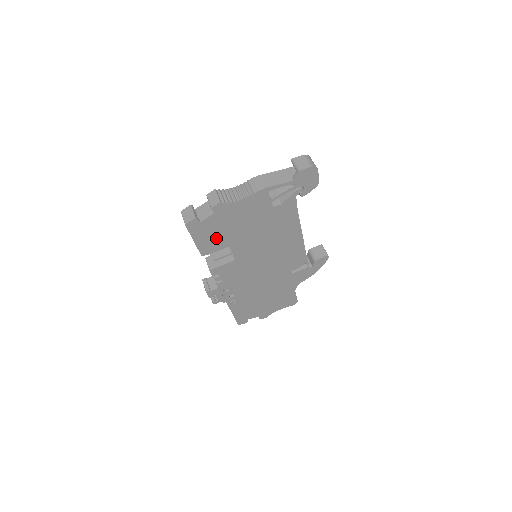
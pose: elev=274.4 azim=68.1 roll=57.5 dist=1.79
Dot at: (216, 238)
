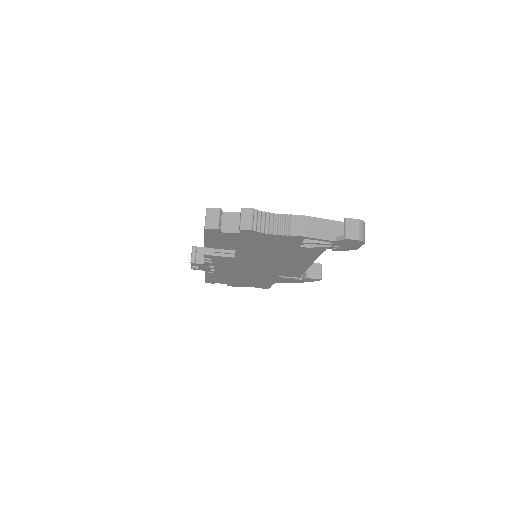
Dot at: (228, 243)
